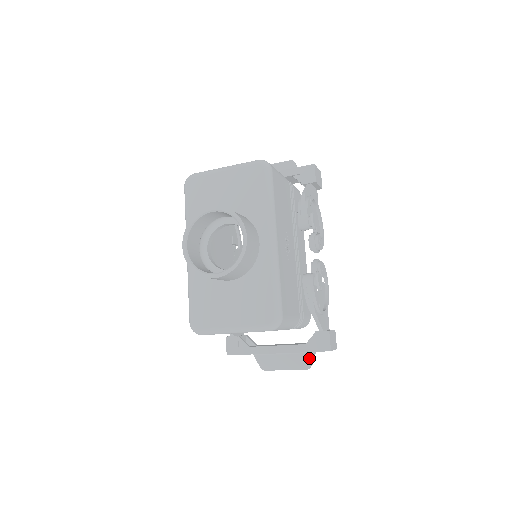
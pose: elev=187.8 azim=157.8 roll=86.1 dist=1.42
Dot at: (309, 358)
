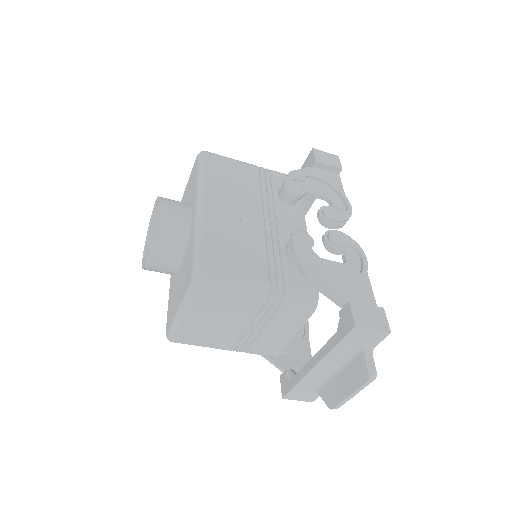
Dot at: (362, 362)
